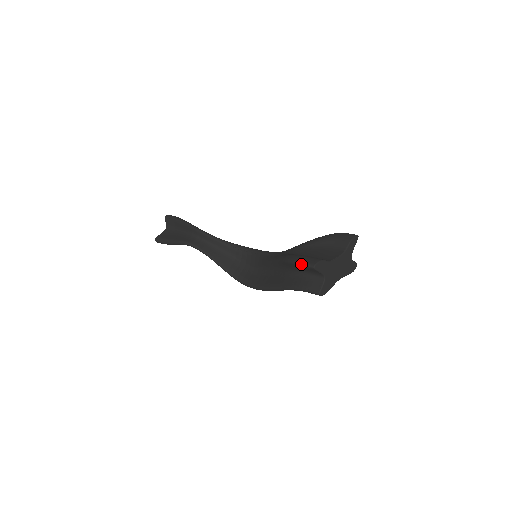
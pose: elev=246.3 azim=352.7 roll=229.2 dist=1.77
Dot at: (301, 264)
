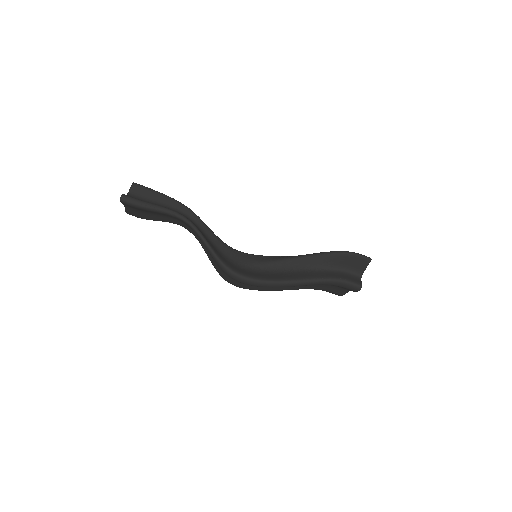
Dot at: (359, 254)
